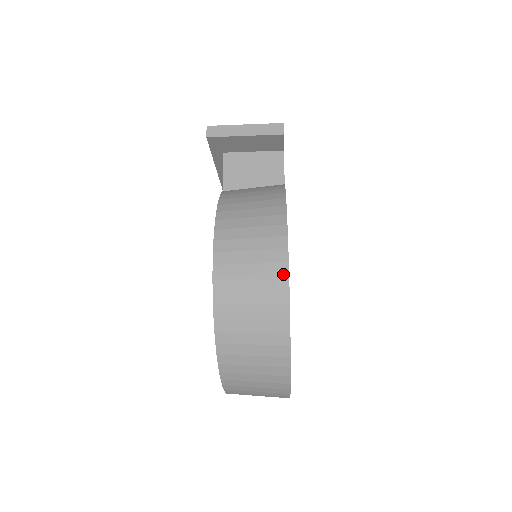
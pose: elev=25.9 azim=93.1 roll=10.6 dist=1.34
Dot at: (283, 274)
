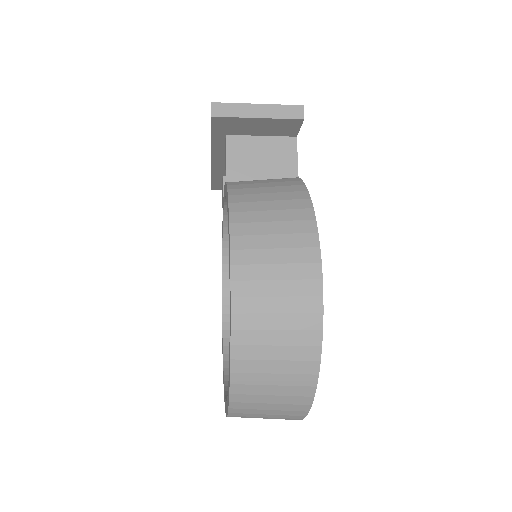
Dot at: (316, 294)
